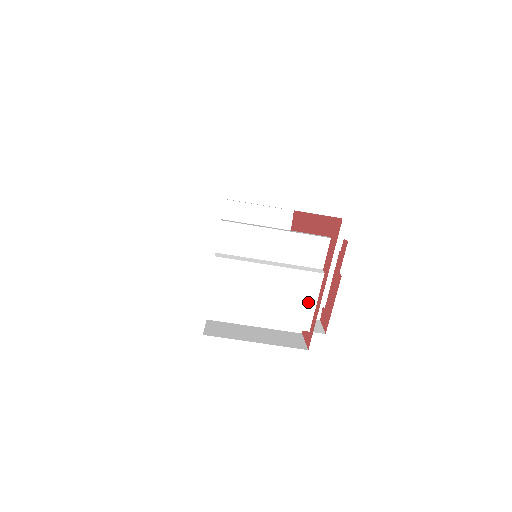
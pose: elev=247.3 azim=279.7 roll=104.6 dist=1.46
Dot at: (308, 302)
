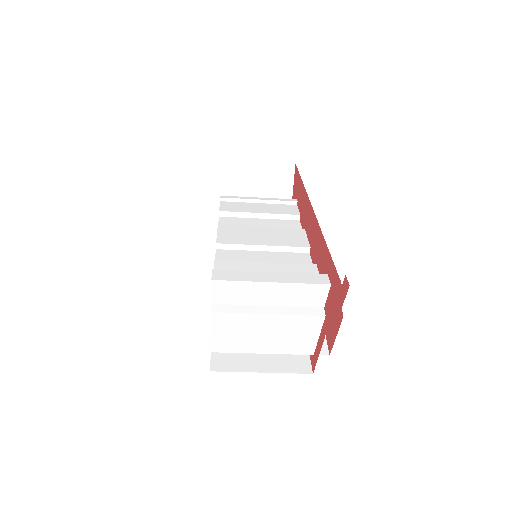
Dot at: (310, 336)
